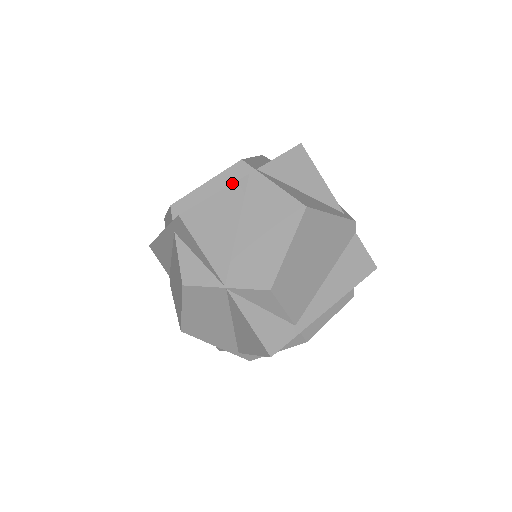
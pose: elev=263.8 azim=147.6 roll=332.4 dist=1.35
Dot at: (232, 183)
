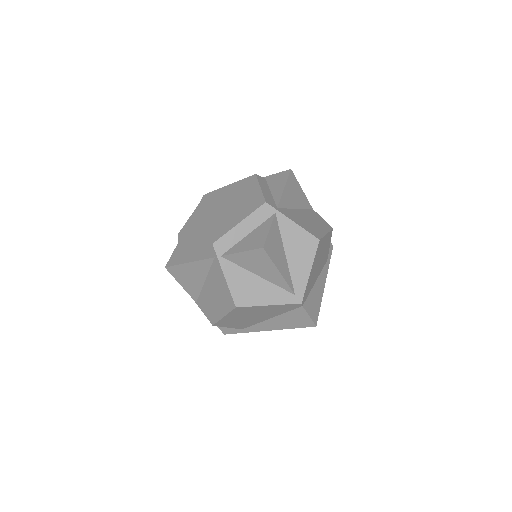
Dot at: (201, 260)
